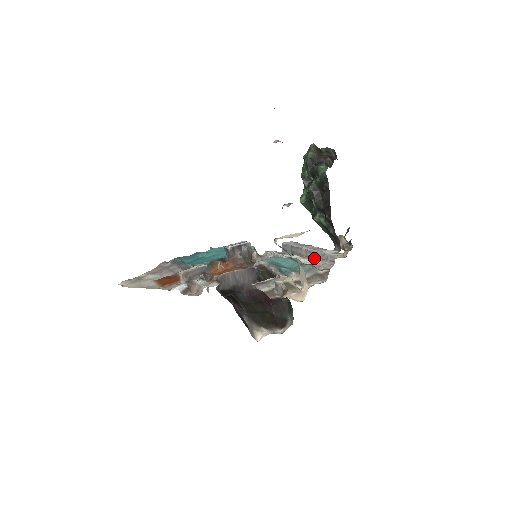
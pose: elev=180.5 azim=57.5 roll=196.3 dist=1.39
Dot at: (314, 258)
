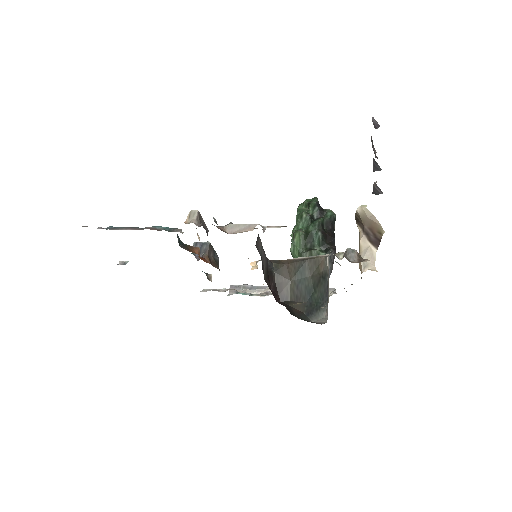
Dot at: occluded
